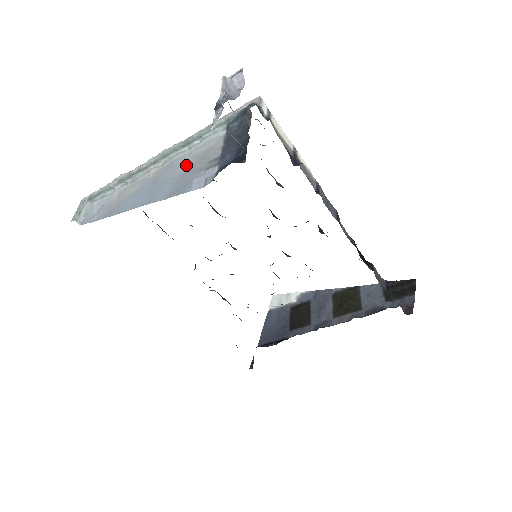
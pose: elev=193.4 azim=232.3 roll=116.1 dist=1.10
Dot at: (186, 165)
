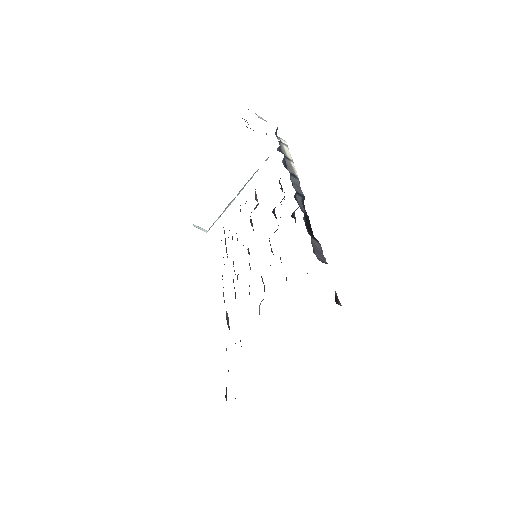
Dot at: occluded
